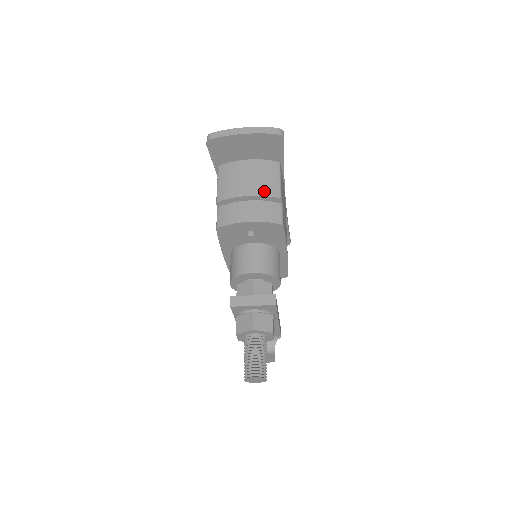
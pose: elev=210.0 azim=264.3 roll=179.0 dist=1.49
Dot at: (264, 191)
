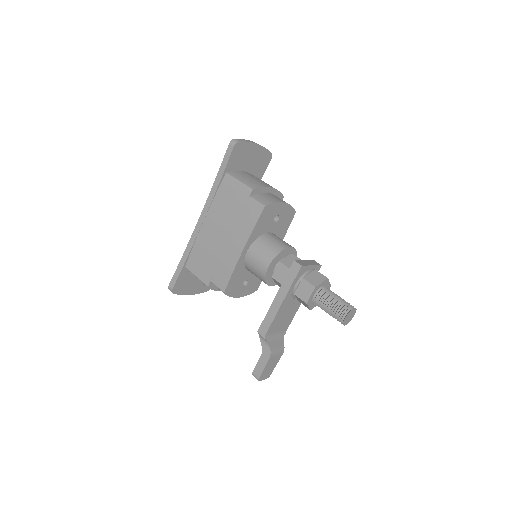
Dot at: occluded
